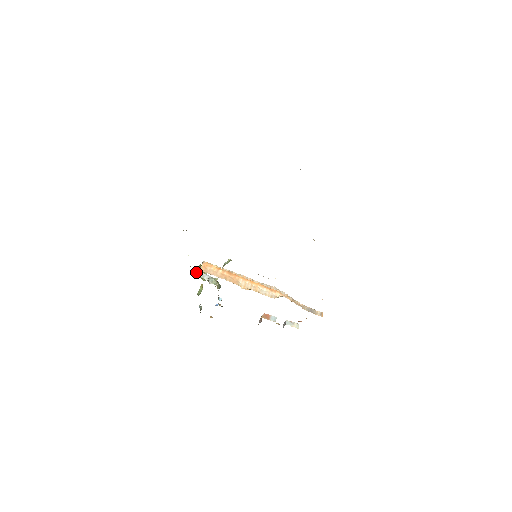
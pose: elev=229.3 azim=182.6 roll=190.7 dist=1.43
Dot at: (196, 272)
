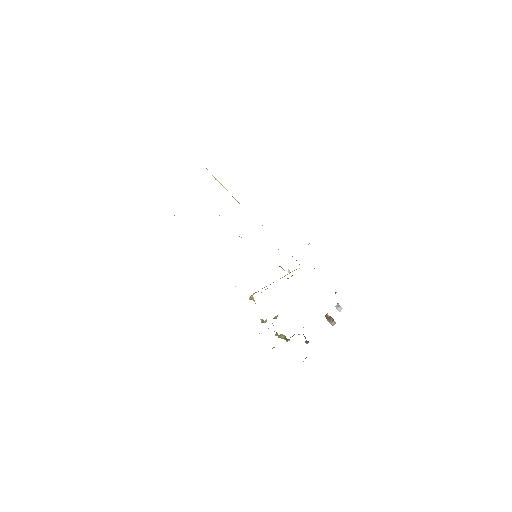
Dot at: occluded
